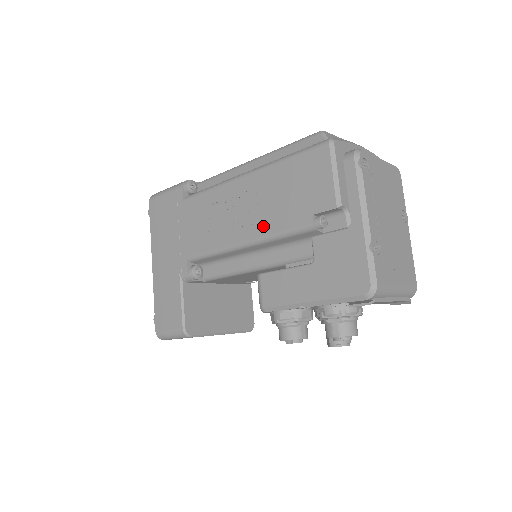
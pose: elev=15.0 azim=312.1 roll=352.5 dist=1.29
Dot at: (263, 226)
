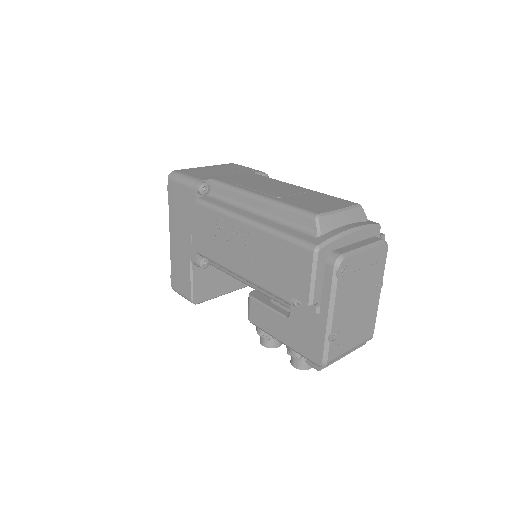
Dot at: (254, 275)
